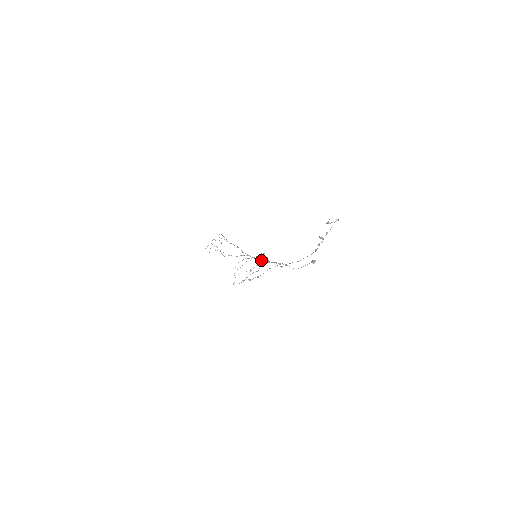
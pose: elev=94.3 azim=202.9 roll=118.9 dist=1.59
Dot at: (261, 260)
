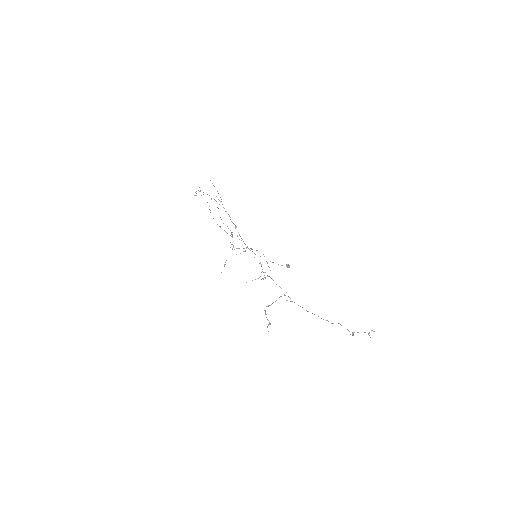
Dot at: (250, 248)
